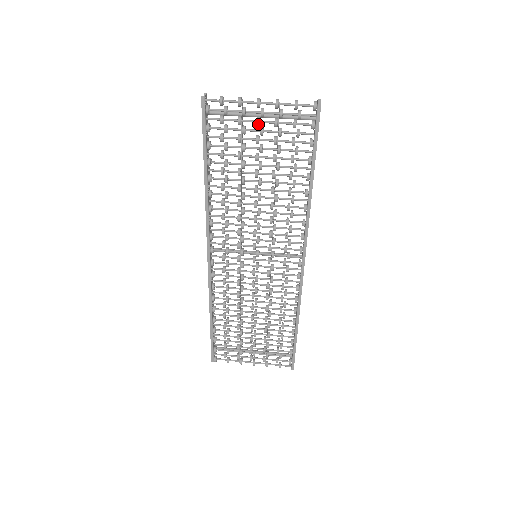
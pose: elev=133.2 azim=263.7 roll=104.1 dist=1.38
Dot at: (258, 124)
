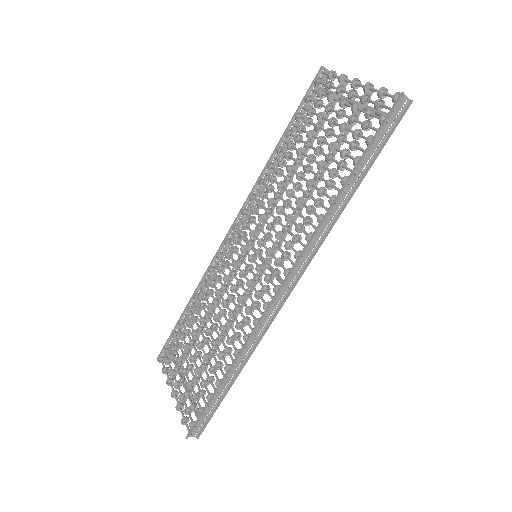
Dot at: (341, 102)
